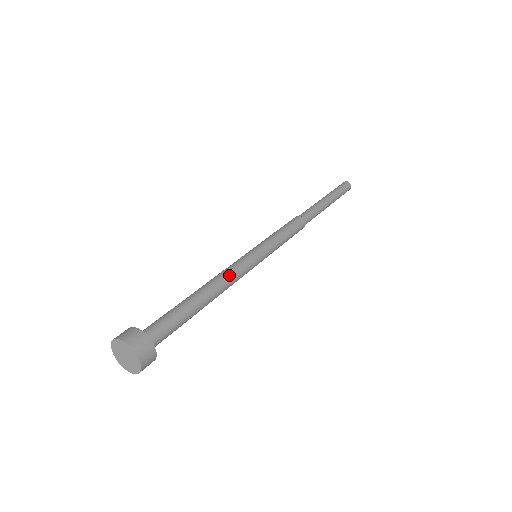
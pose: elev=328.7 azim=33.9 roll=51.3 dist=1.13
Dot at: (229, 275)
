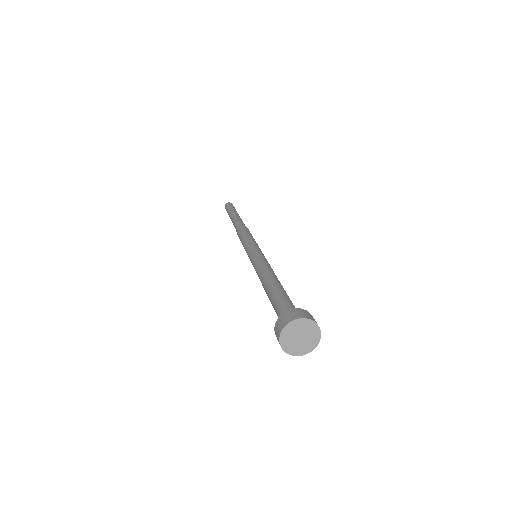
Dot at: (270, 267)
